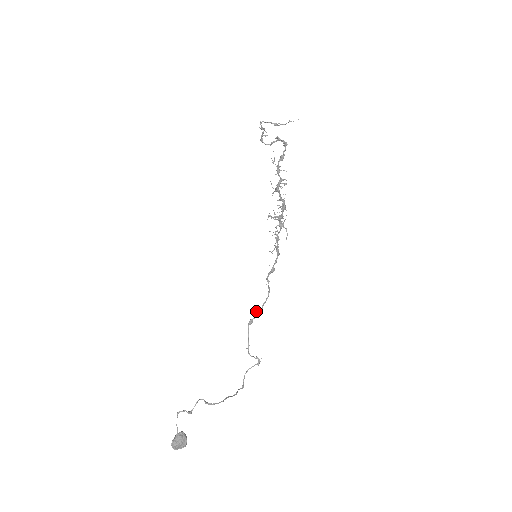
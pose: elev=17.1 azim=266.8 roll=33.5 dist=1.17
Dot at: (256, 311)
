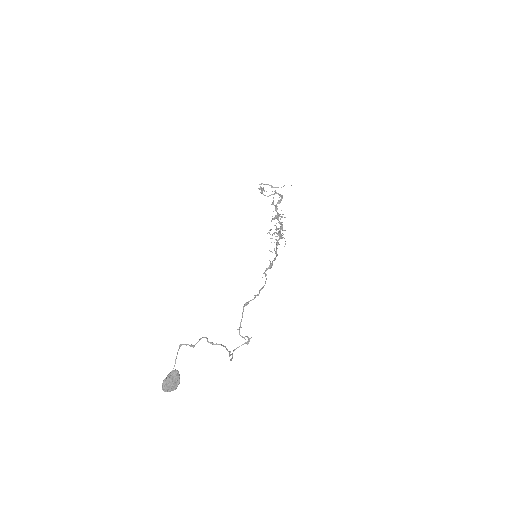
Dot at: occluded
